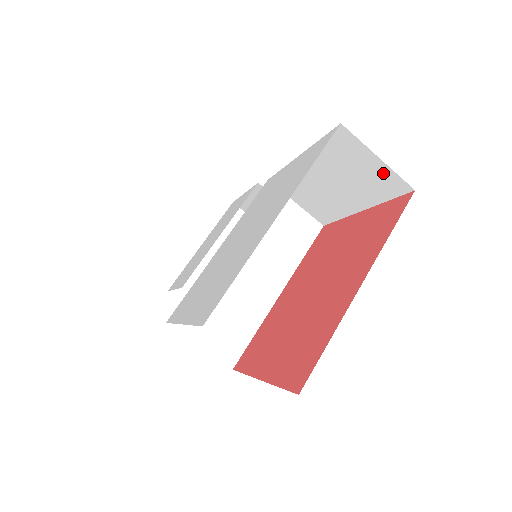
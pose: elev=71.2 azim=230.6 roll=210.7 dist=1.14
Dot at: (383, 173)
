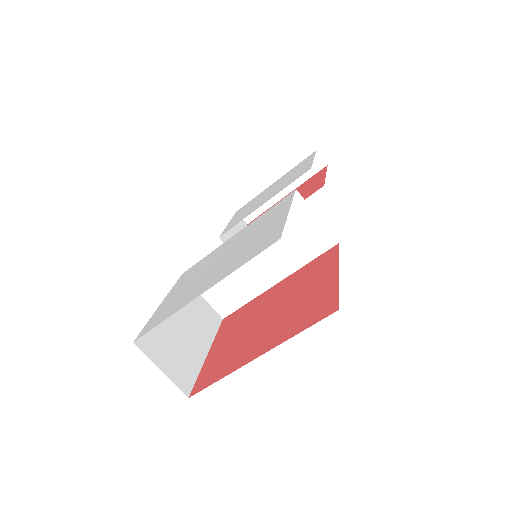
Dot at: occluded
